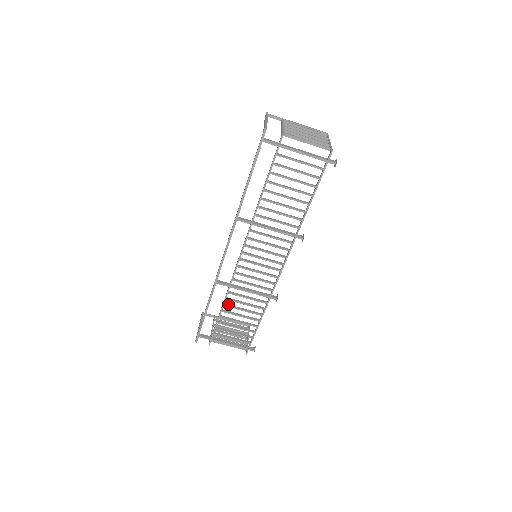
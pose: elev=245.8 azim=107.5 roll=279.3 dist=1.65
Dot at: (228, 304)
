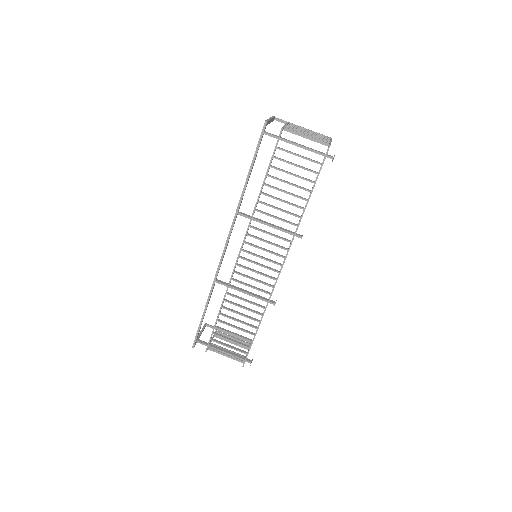
Dot at: (226, 307)
